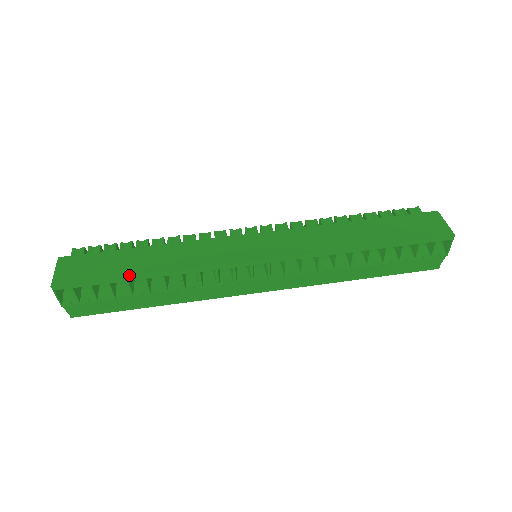
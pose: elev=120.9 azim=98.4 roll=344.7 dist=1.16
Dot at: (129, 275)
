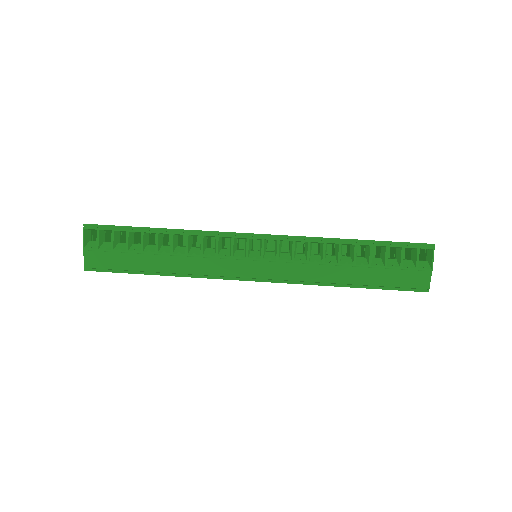
Dot at: (146, 227)
